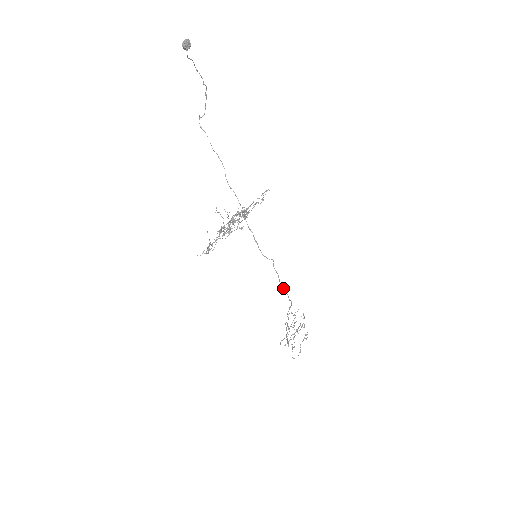
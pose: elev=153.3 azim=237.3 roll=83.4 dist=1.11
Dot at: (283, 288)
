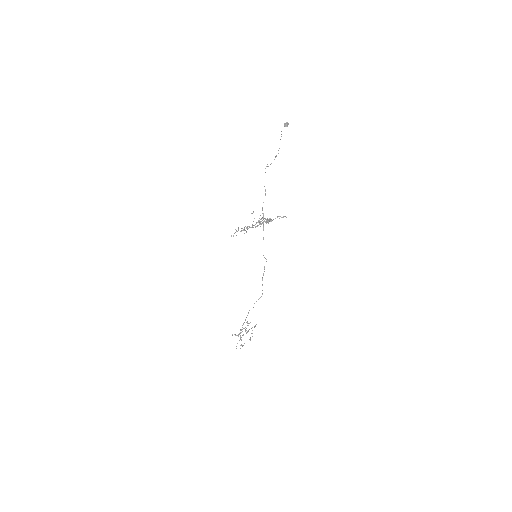
Dot at: occluded
